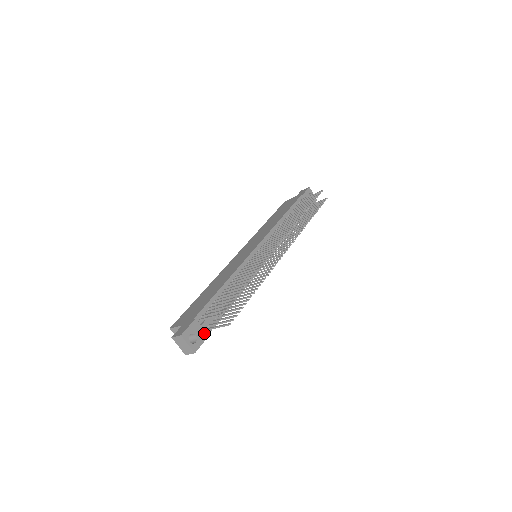
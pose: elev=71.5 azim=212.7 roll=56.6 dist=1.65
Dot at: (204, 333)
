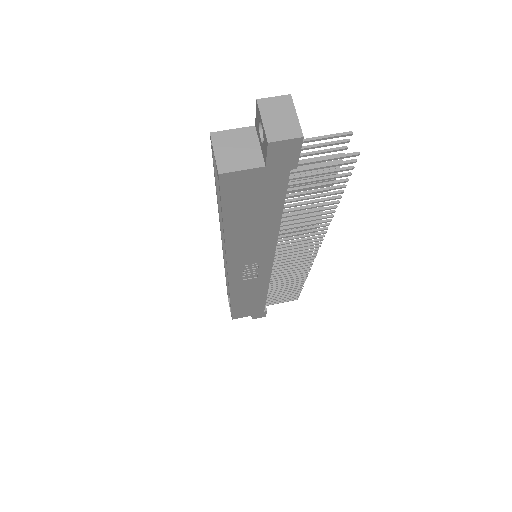
Dot at: occluded
